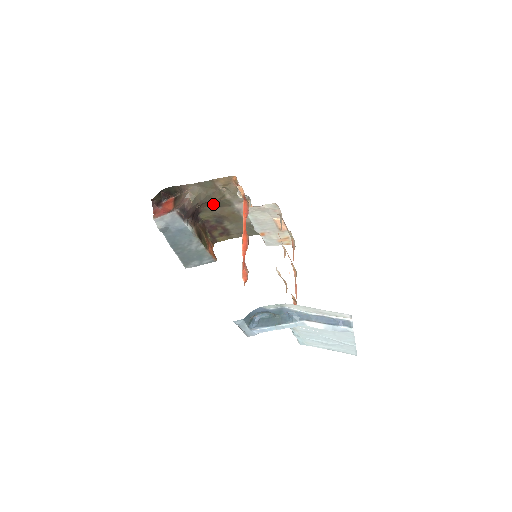
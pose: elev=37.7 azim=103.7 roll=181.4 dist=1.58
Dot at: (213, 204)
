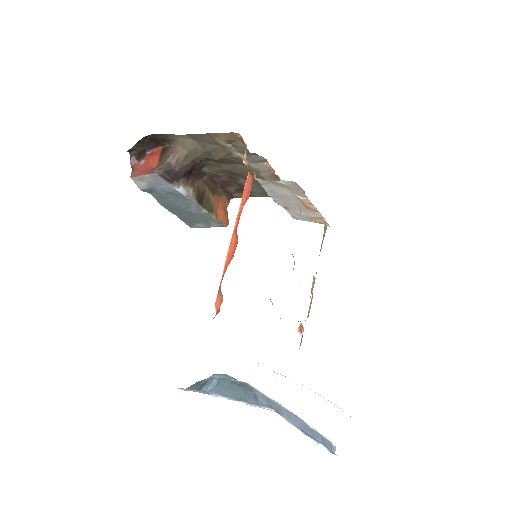
Dot at: occluded
